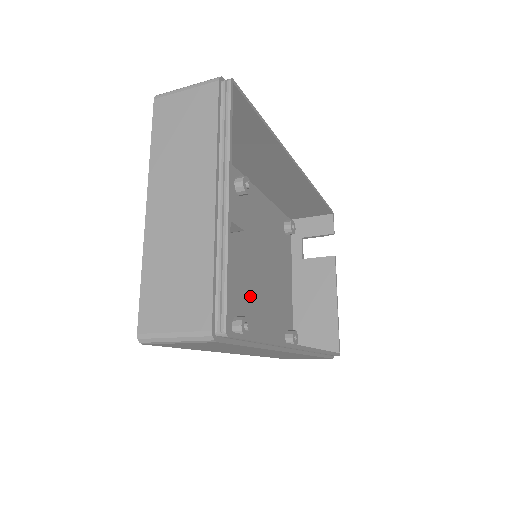
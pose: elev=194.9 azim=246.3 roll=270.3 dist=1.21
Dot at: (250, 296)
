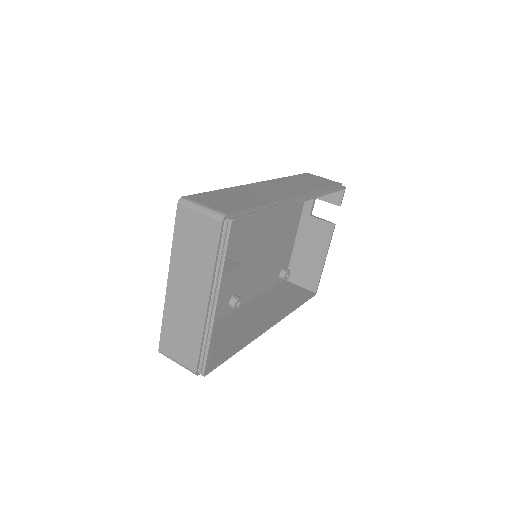
Dot at: (249, 273)
